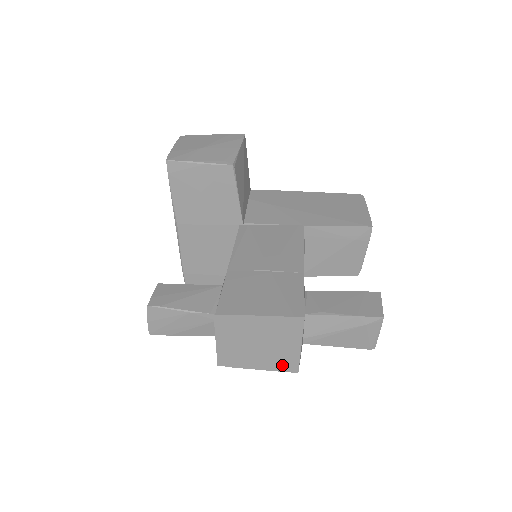
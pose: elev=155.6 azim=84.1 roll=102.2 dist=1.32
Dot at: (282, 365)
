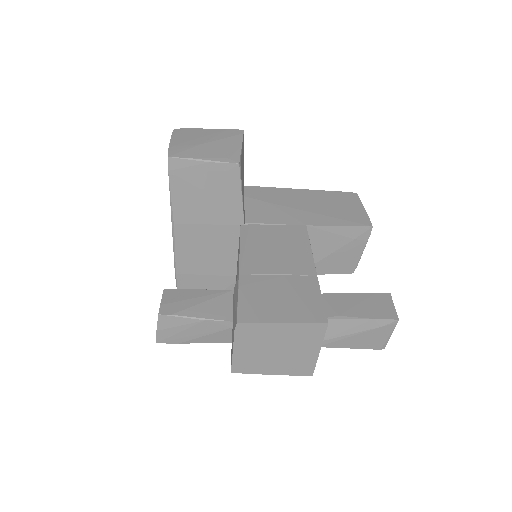
Dot at: (297, 369)
